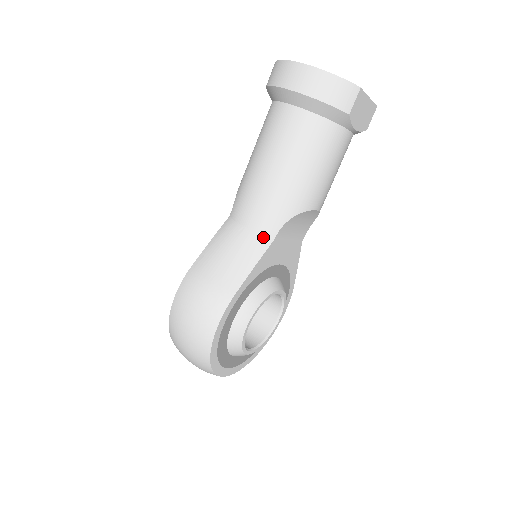
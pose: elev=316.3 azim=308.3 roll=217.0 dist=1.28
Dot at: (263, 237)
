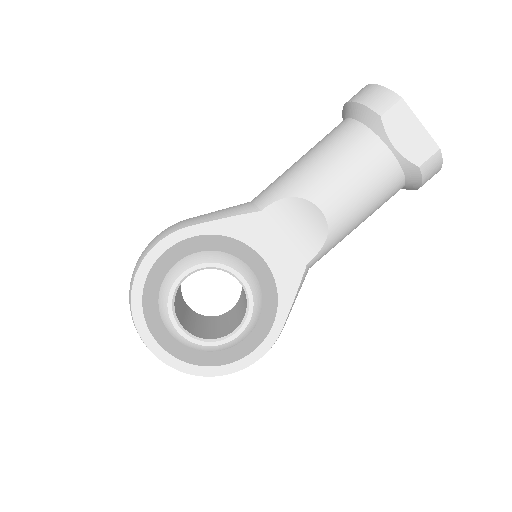
Dot at: (254, 206)
